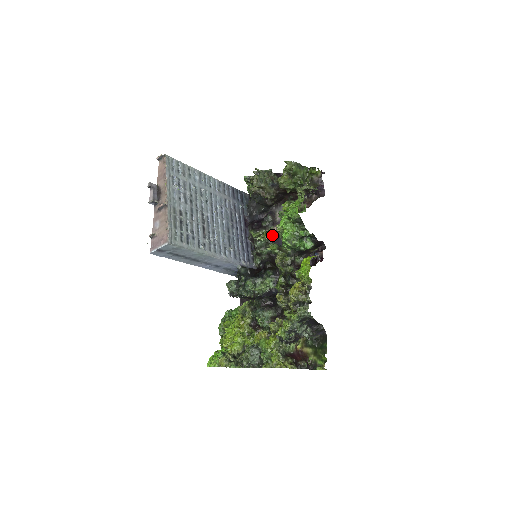
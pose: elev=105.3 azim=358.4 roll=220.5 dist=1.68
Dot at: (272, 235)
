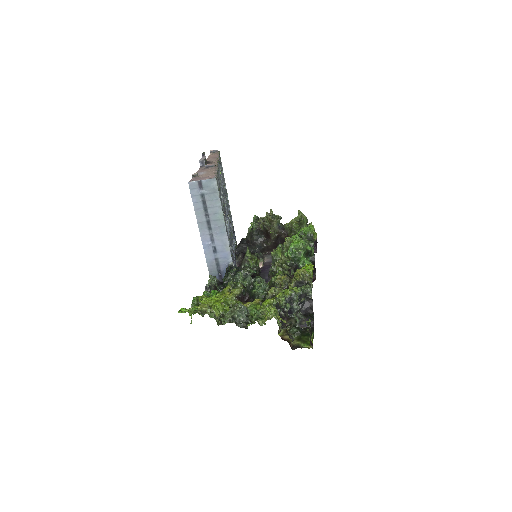
Dot at: (259, 267)
